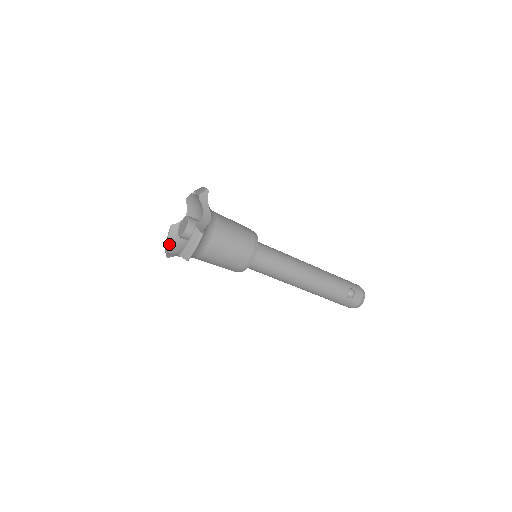
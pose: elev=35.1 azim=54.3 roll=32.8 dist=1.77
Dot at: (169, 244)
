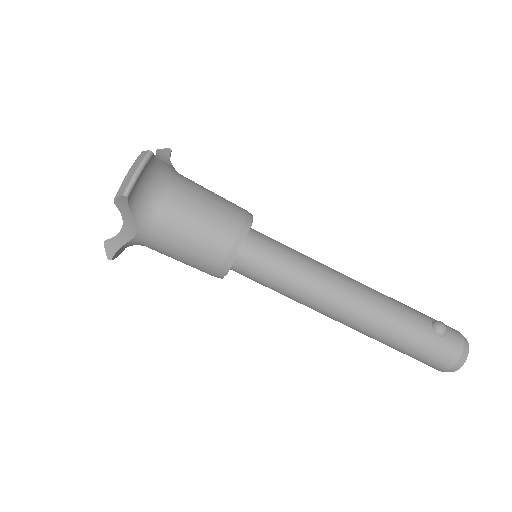
Dot at: occluded
